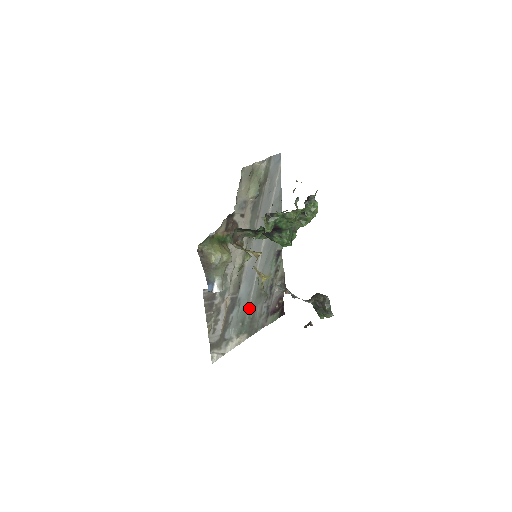
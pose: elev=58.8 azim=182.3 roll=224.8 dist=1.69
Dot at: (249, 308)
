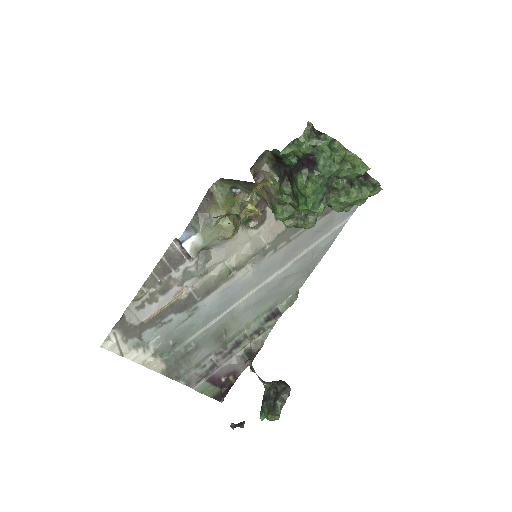
Dot at: (196, 336)
